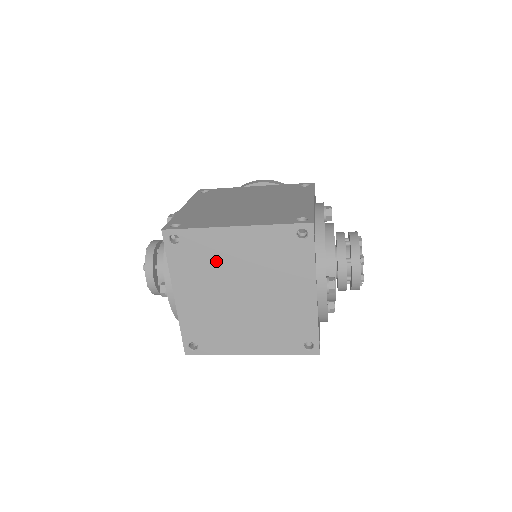
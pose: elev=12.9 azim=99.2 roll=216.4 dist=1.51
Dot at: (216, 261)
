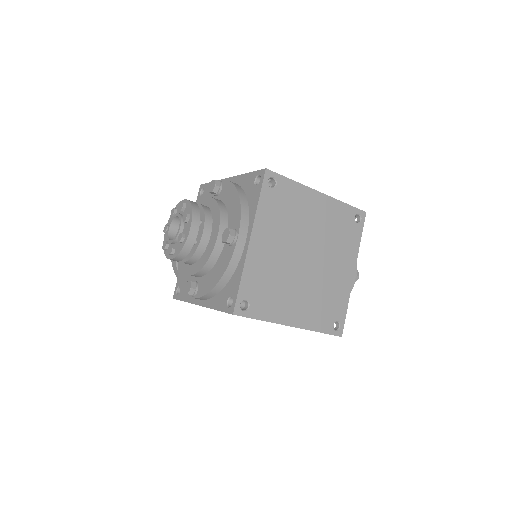
Dot at: (297, 217)
